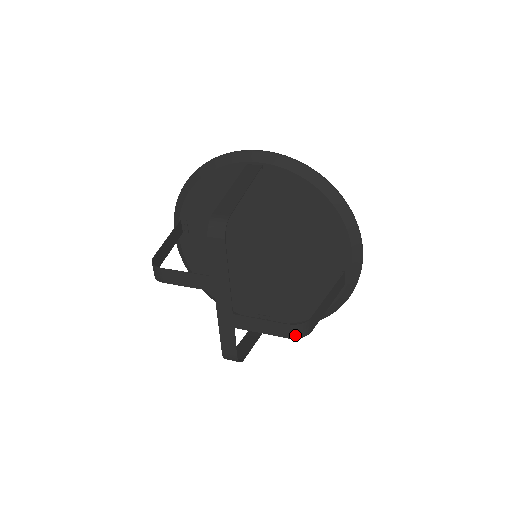
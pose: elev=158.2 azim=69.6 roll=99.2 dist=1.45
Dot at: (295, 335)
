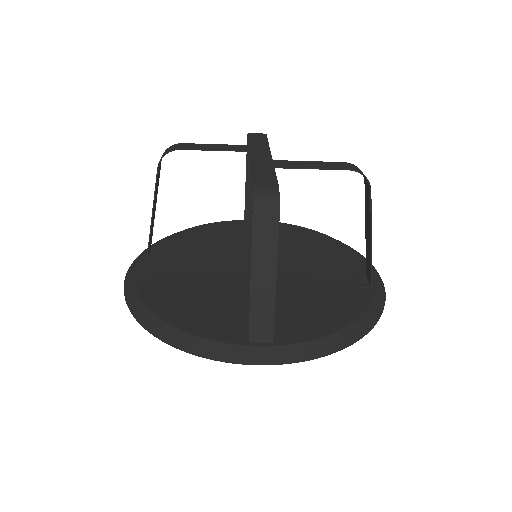
Dot at: (356, 169)
